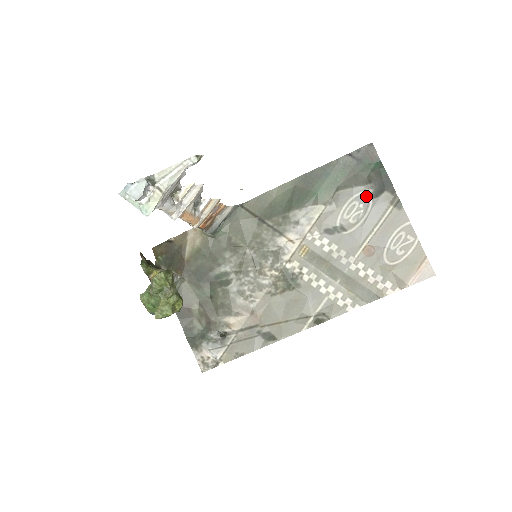
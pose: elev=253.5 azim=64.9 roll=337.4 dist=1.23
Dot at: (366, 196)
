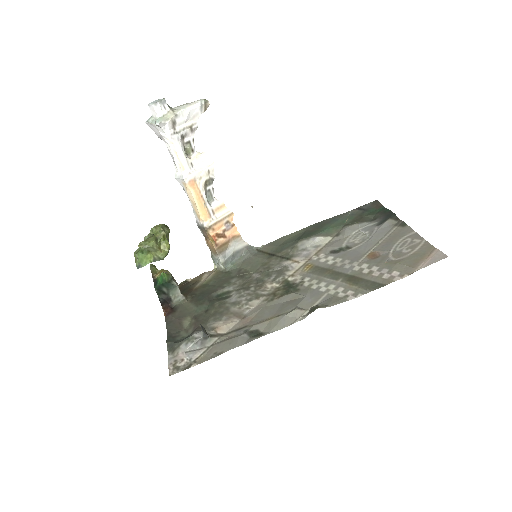
Dot at: (371, 226)
